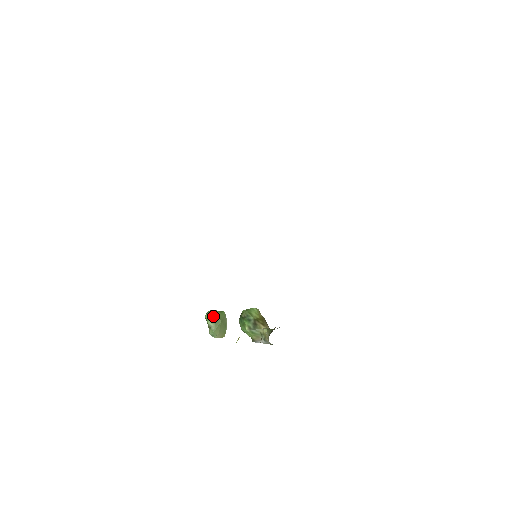
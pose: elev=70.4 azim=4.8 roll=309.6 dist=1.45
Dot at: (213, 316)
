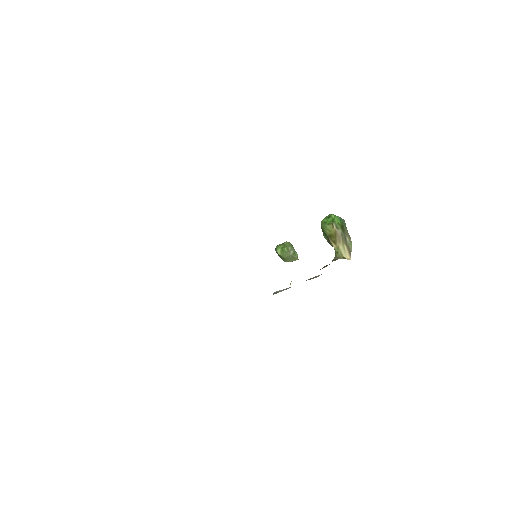
Dot at: (278, 254)
